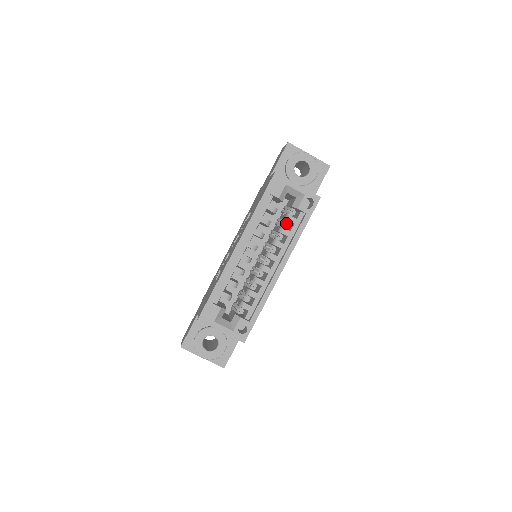
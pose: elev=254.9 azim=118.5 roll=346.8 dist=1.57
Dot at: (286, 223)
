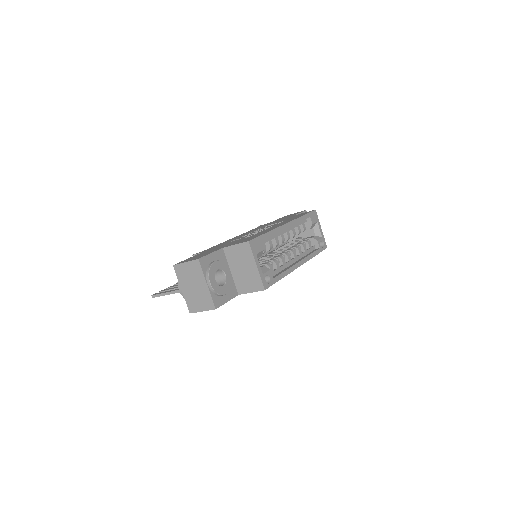
Dot at: (305, 244)
